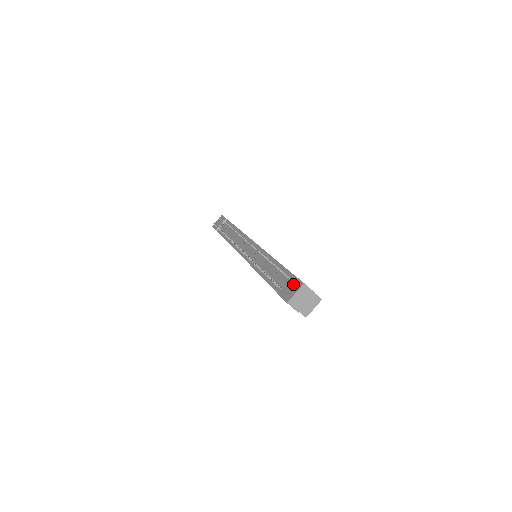
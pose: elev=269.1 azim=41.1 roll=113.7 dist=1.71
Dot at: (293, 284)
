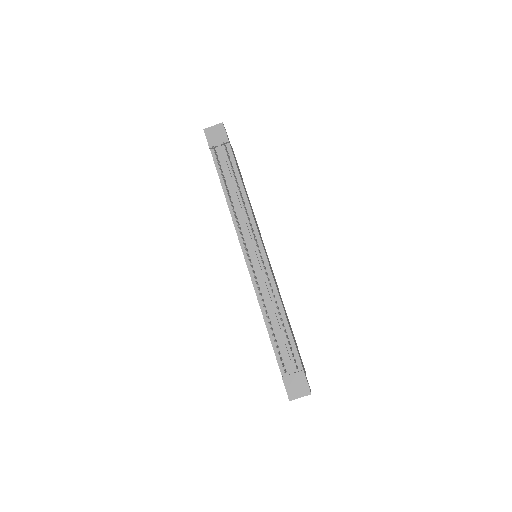
Dot at: (301, 384)
